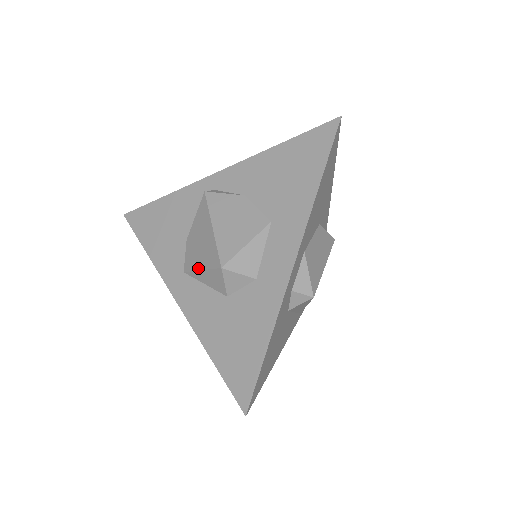
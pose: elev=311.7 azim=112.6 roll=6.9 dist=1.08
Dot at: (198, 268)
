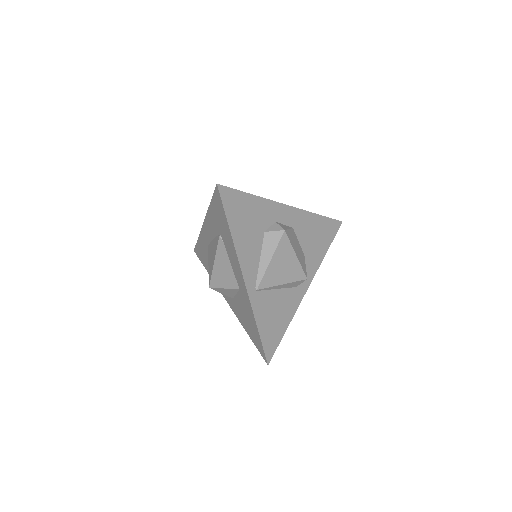
Dot at: occluded
